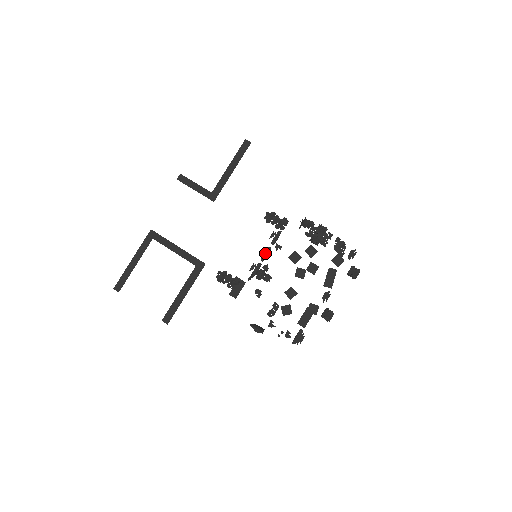
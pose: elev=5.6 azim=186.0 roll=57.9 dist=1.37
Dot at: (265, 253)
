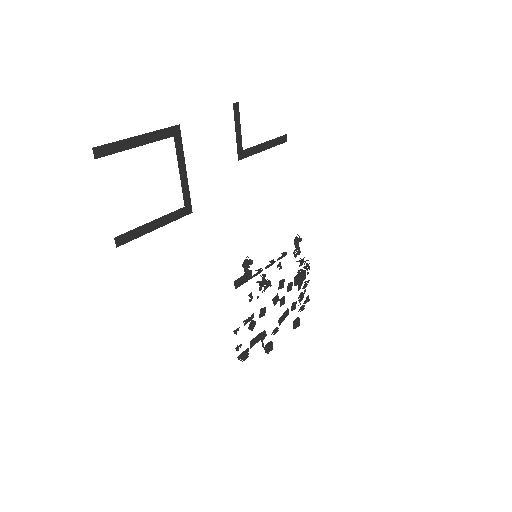
Dot at: (271, 264)
